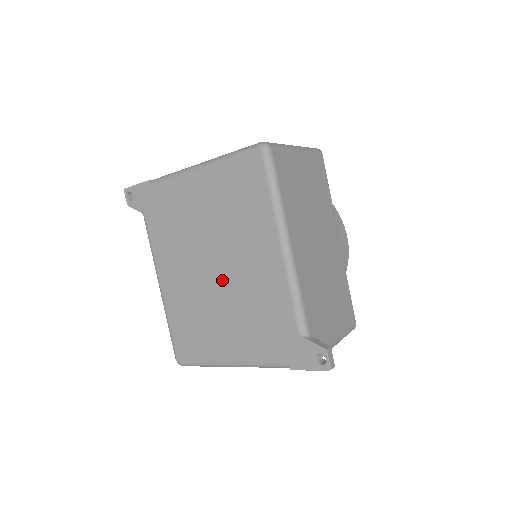
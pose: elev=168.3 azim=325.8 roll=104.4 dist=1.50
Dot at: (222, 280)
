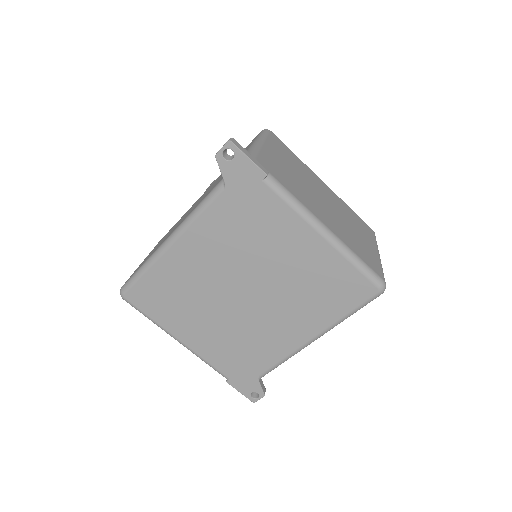
Dot at: (241, 306)
